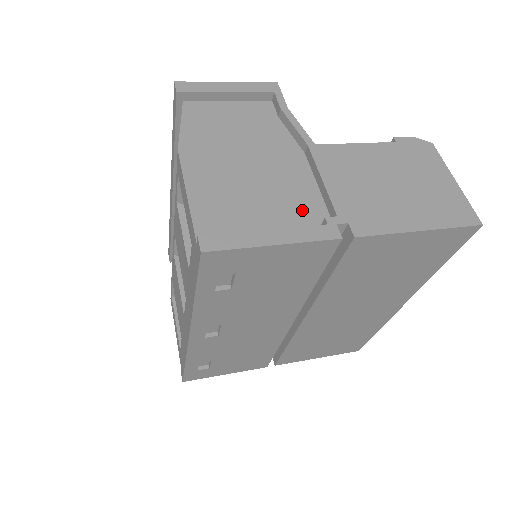
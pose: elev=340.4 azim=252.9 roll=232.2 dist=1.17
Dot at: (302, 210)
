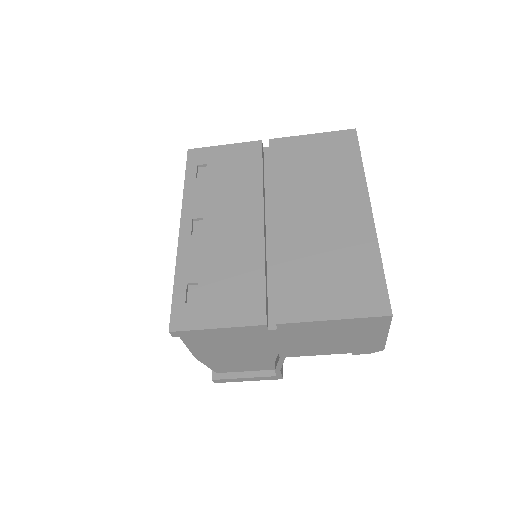
Dot at: occluded
